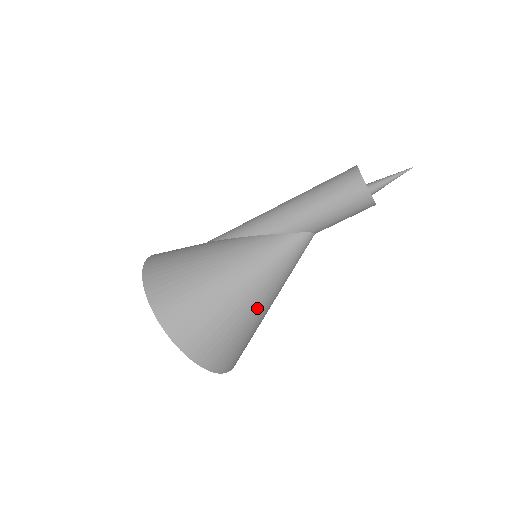
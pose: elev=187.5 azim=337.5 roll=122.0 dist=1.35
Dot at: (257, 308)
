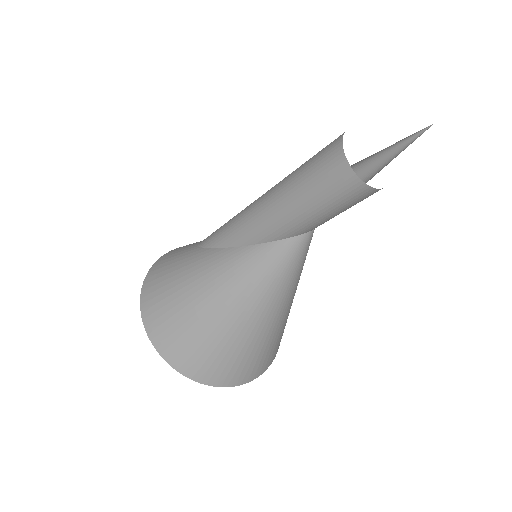
Dot at: (270, 323)
